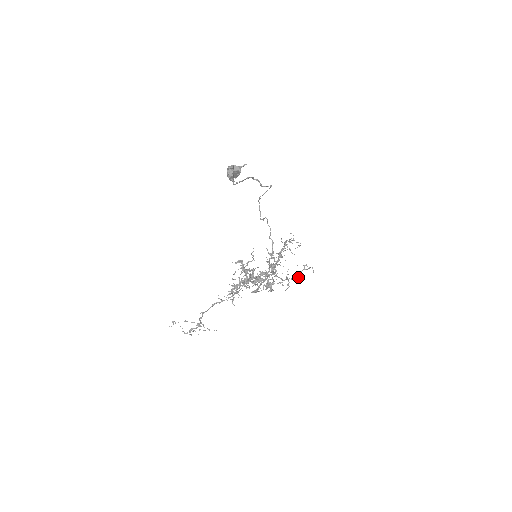
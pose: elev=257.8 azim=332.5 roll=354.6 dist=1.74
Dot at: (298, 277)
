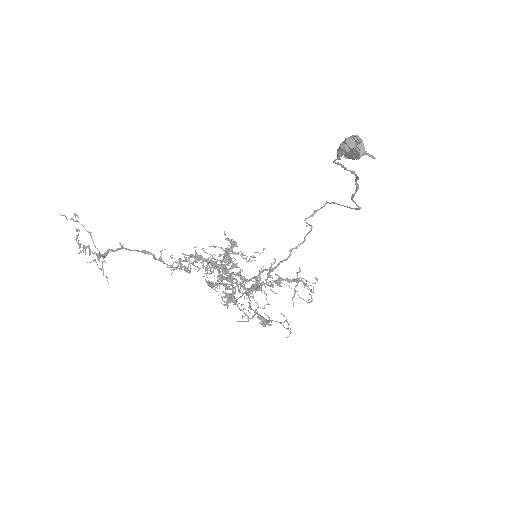
Dot at: (267, 323)
